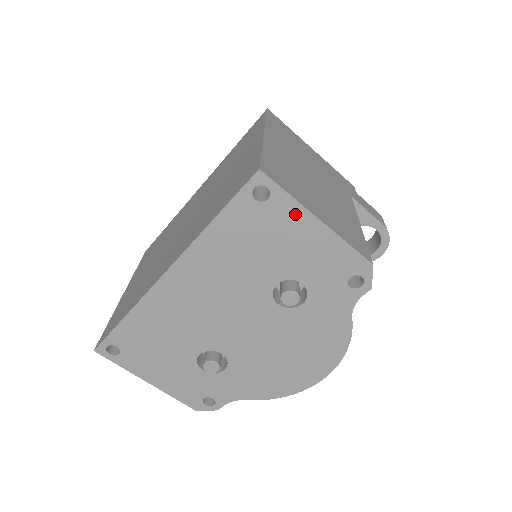
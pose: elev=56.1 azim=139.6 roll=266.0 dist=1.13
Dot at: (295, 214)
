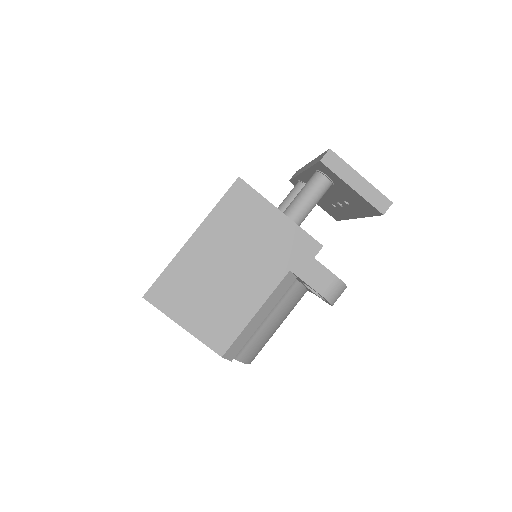
Dot at: (172, 318)
